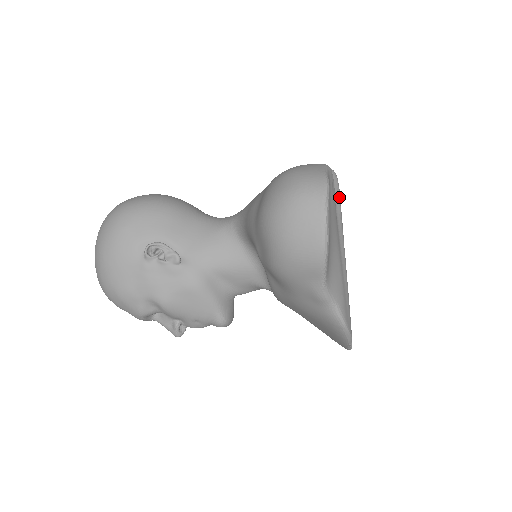
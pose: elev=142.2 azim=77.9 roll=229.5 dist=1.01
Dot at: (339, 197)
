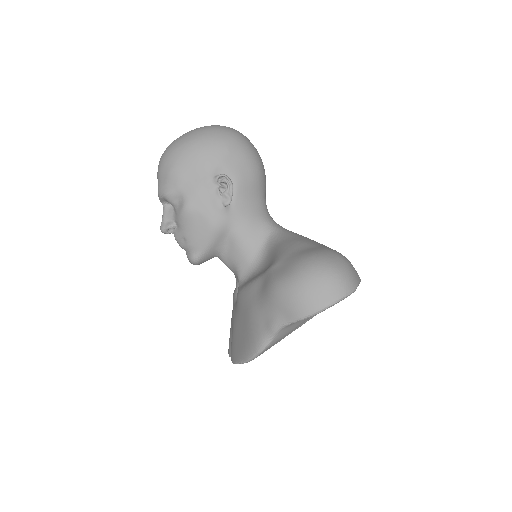
Dot at: occluded
